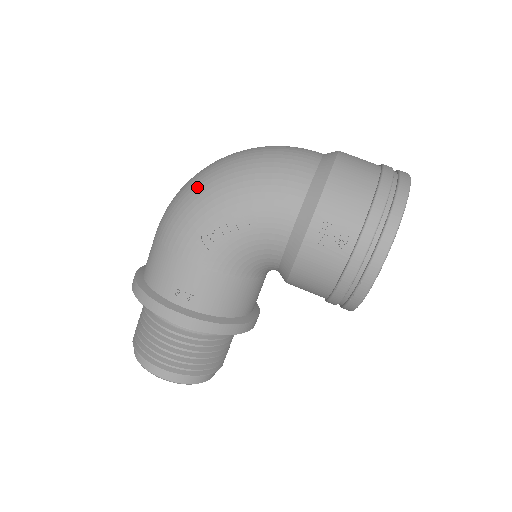
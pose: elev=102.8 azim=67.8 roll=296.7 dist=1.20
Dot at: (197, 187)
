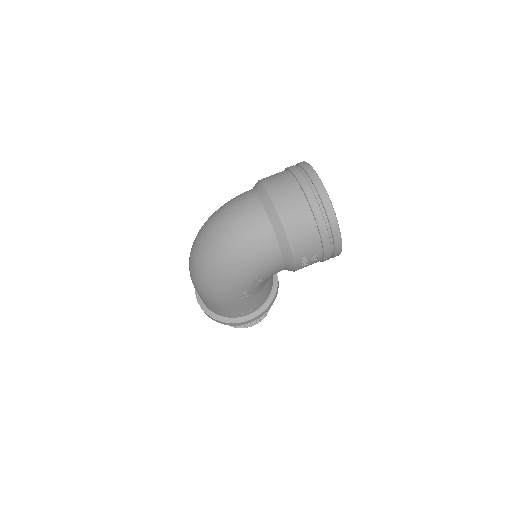
Dot at: (214, 281)
